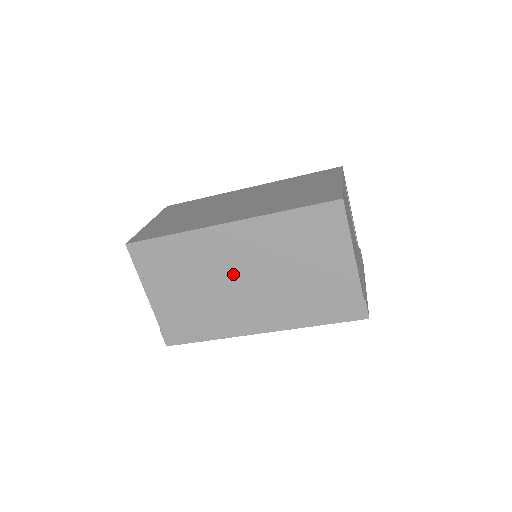
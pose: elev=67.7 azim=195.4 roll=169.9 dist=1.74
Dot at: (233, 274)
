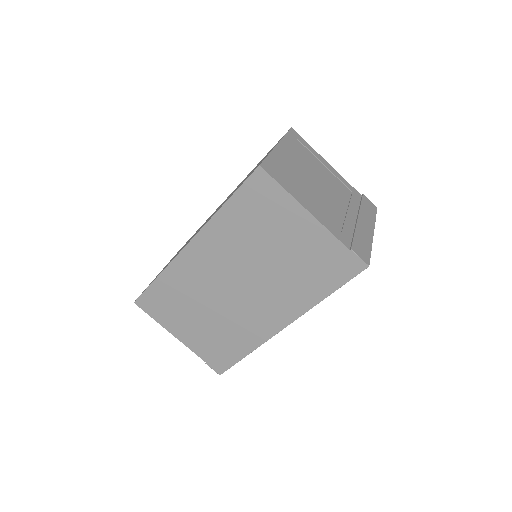
Dot at: (223, 286)
